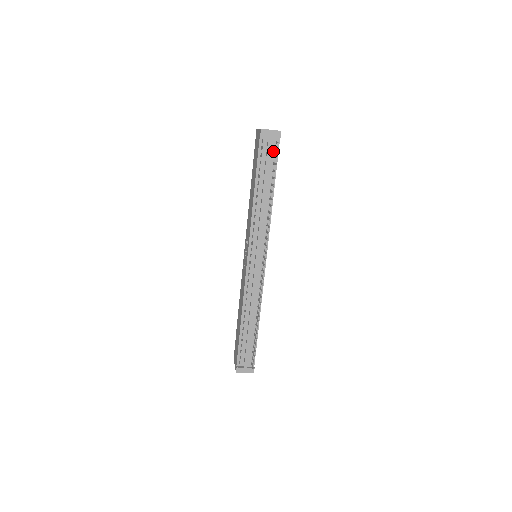
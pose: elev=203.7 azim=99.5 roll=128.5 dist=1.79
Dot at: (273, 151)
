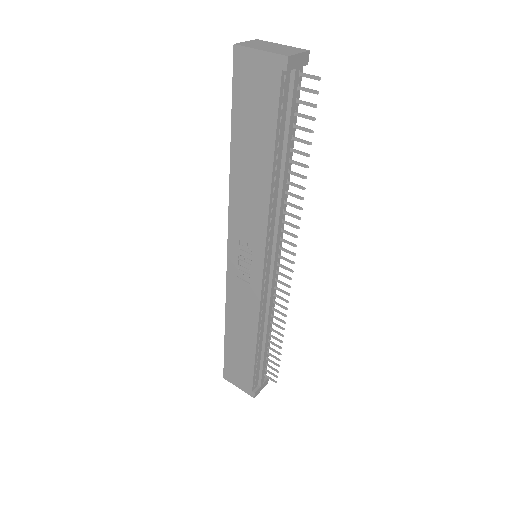
Dot at: (295, 92)
